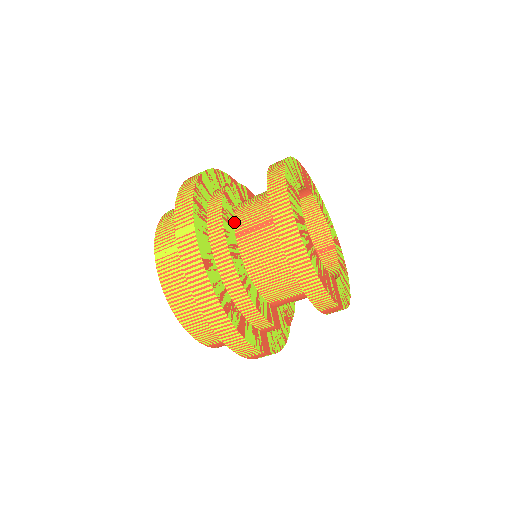
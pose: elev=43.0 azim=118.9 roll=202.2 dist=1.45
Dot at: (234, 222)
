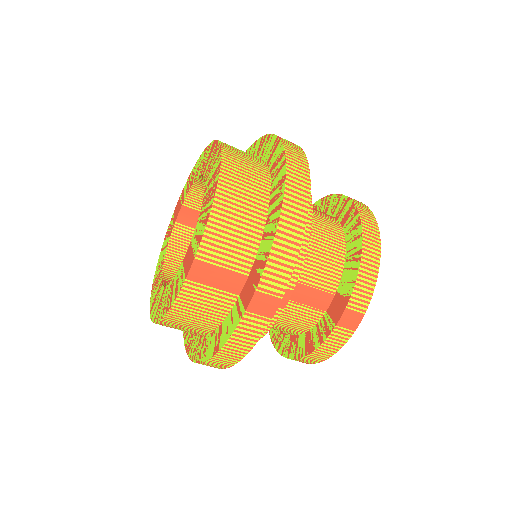
Dot at: occluded
